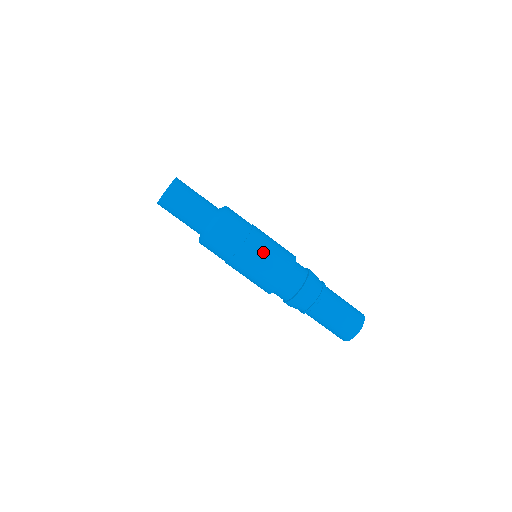
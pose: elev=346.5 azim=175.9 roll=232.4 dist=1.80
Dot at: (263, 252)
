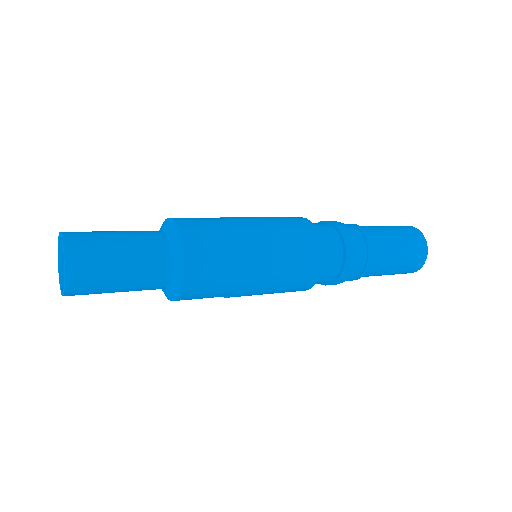
Dot at: (272, 239)
